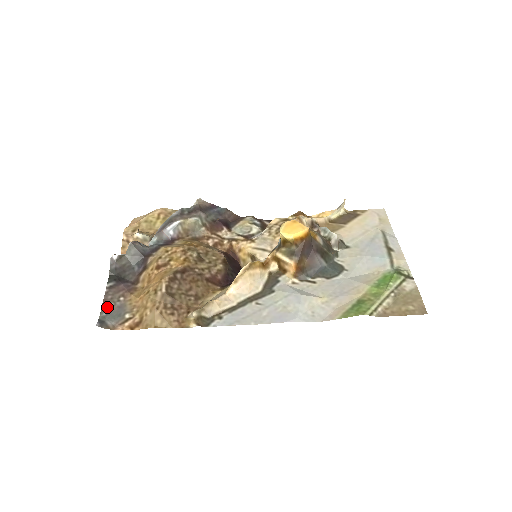
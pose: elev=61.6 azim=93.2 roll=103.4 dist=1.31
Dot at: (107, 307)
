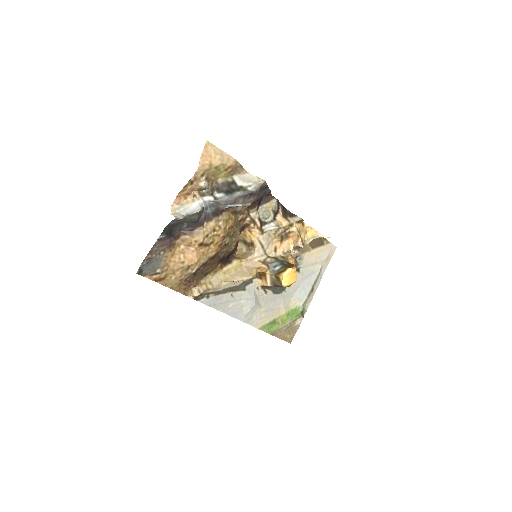
Dot at: (150, 257)
